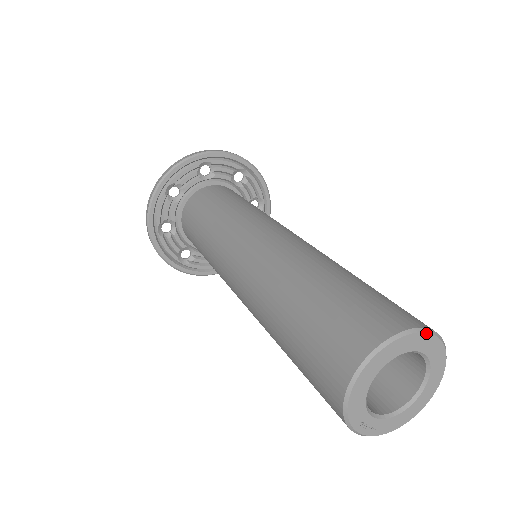
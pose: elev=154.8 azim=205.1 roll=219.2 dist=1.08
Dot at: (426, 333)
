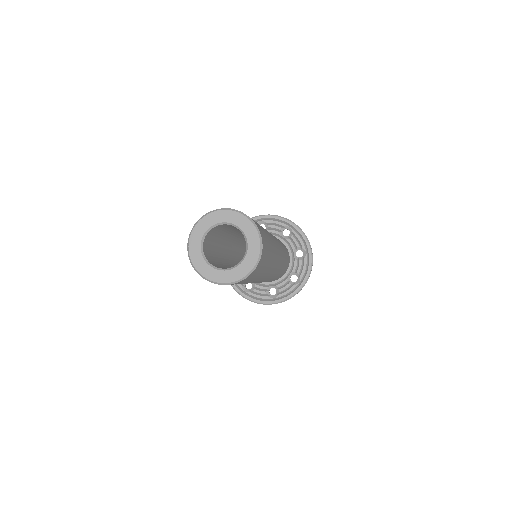
Dot at: (209, 214)
